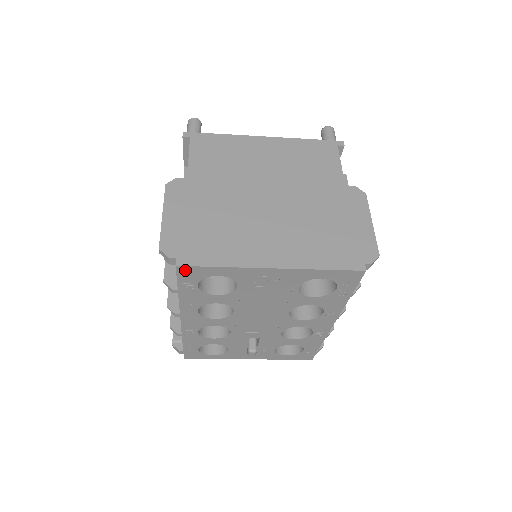
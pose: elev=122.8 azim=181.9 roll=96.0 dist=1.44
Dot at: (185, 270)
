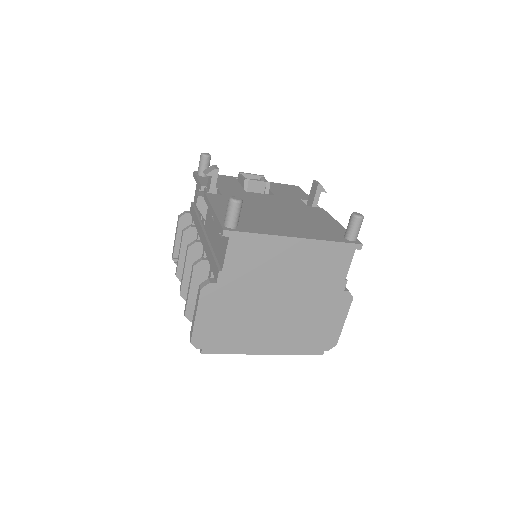
Dot at: occluded
